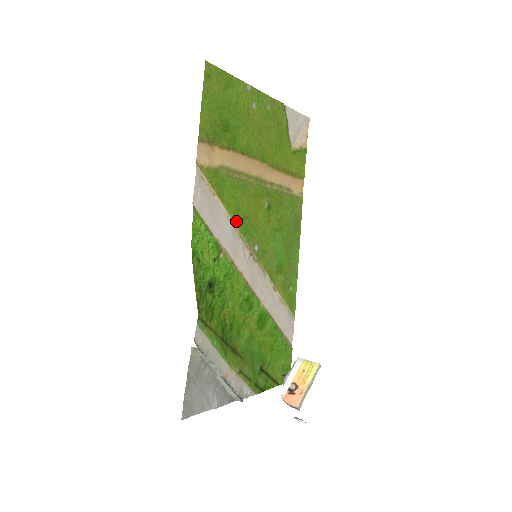
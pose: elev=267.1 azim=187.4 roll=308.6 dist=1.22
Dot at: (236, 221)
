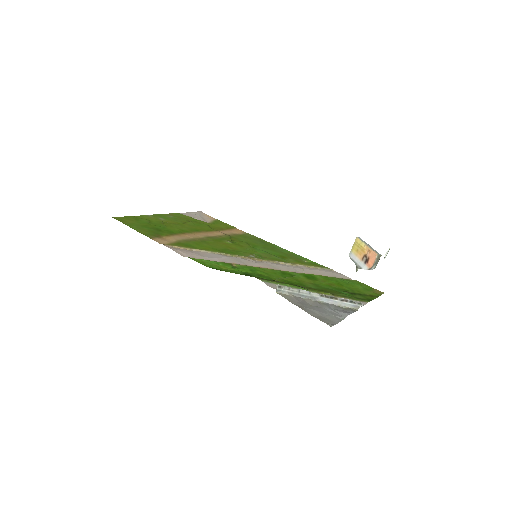
Dot at: (221, 252)
